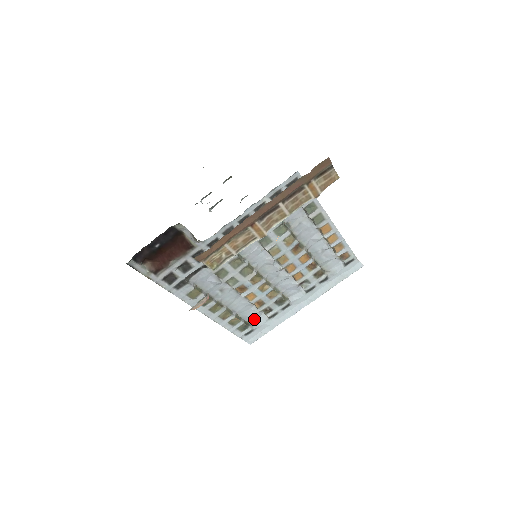
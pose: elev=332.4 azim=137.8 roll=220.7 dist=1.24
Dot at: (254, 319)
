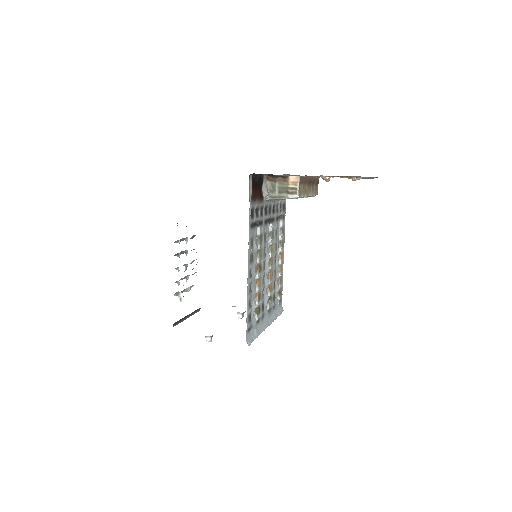
Dot at: (251, 318)
